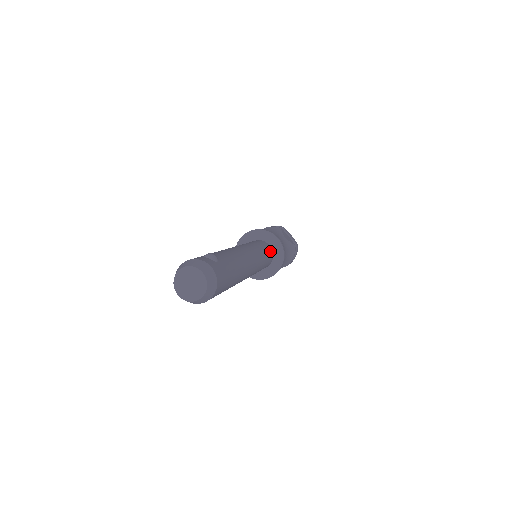
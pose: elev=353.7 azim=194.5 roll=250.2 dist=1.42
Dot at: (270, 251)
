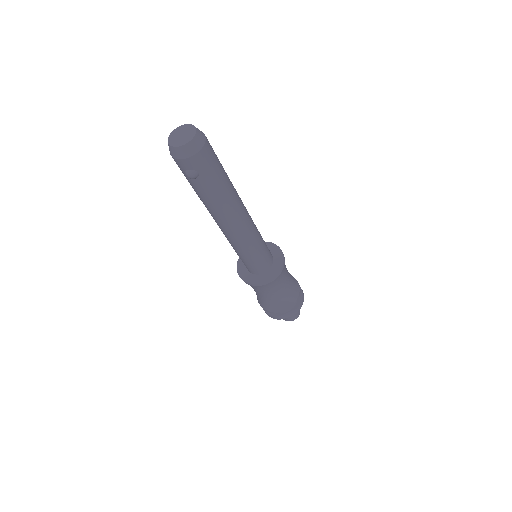
Dot at: (269, 250)
